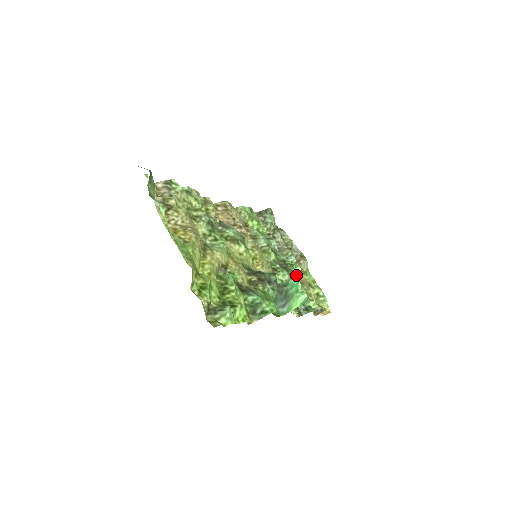
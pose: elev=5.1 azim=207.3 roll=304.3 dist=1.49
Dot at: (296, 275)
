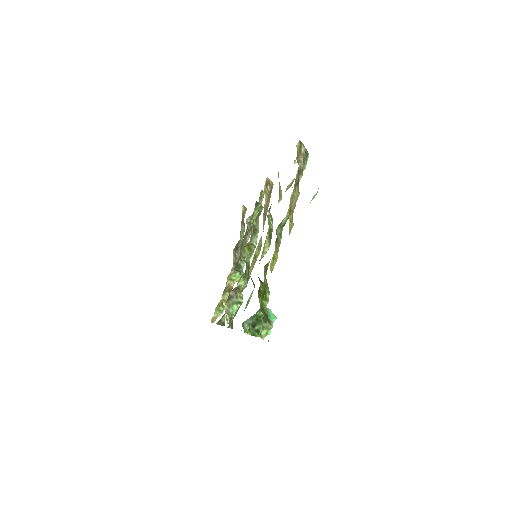
Dot at: occluded
